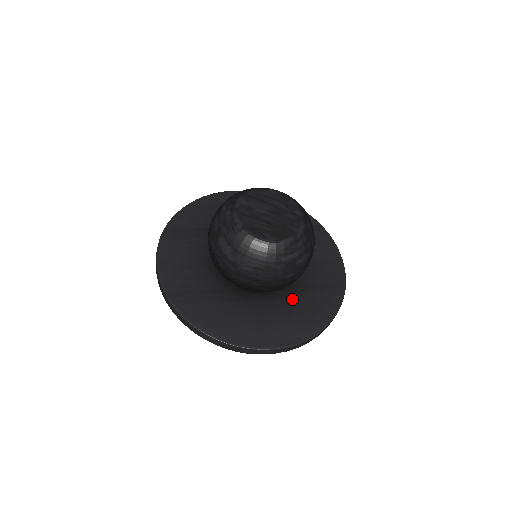
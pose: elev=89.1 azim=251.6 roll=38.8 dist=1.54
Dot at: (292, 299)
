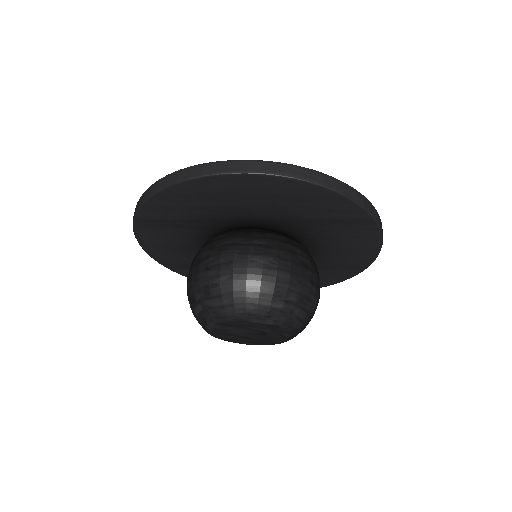
Dot at: occluded
